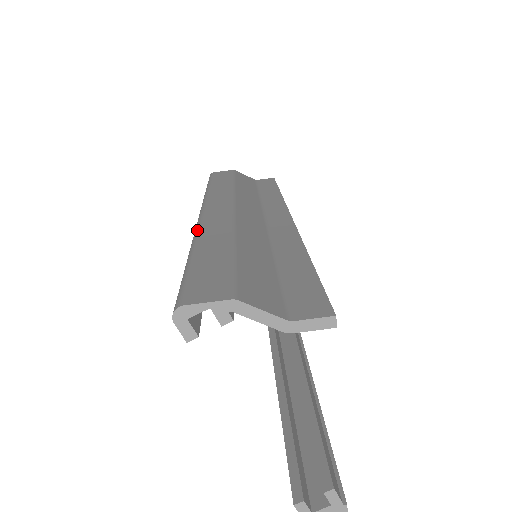
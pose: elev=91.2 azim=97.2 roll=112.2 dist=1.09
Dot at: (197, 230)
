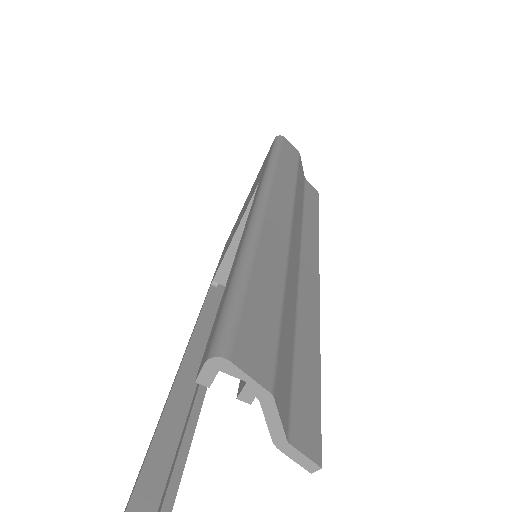
Dot at: (258, 227)
